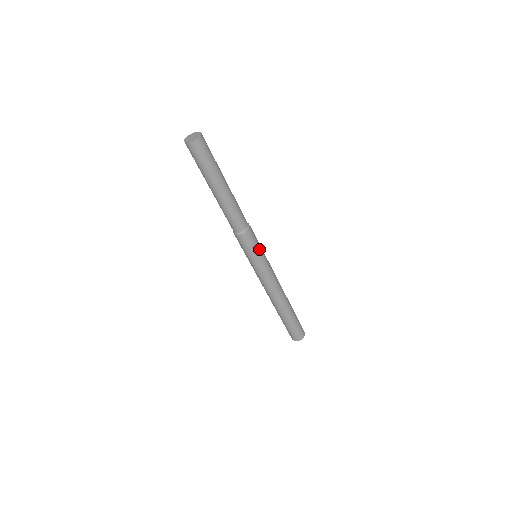
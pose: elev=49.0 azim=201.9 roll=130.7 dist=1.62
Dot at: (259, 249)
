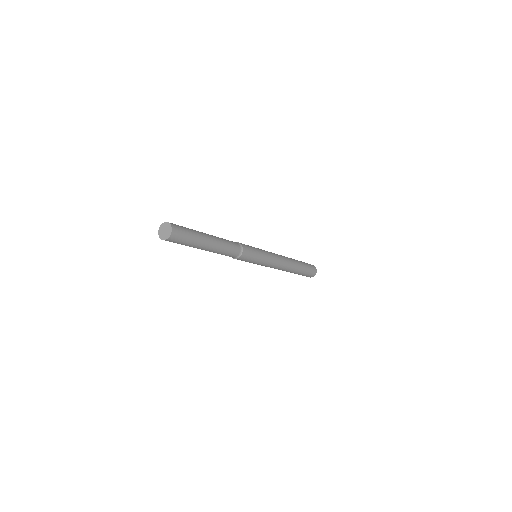
Dot at: (252, 262)
